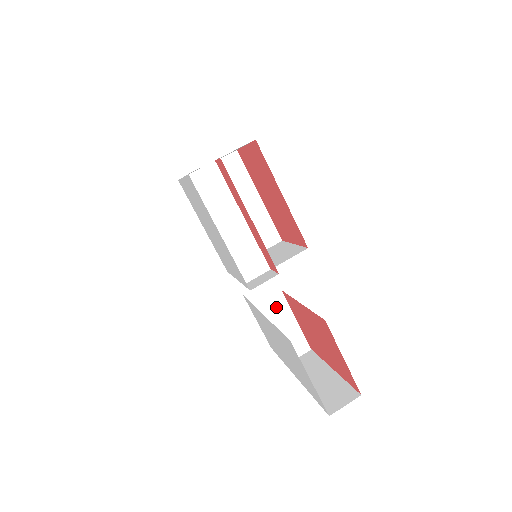
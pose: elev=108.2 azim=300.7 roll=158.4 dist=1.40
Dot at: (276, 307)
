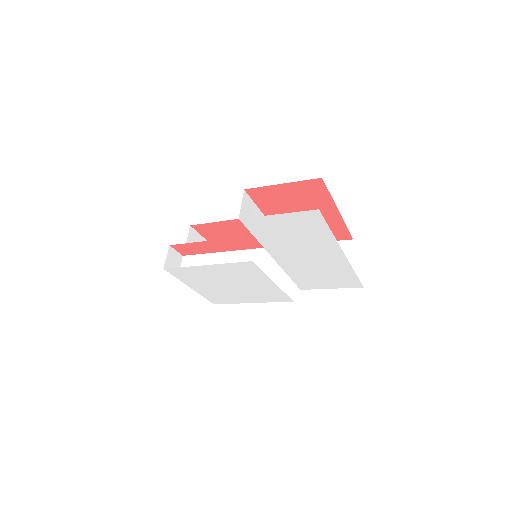
Dot at: occluded
